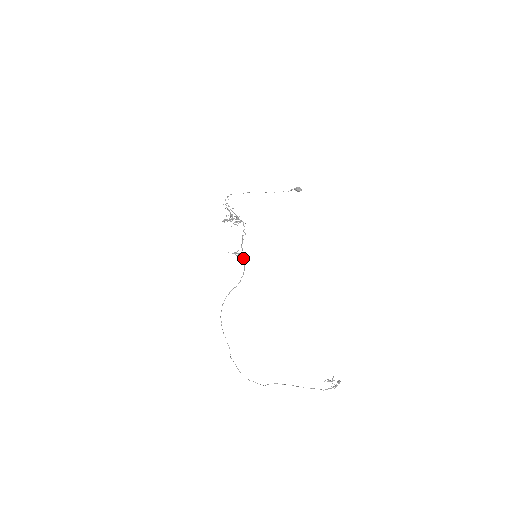
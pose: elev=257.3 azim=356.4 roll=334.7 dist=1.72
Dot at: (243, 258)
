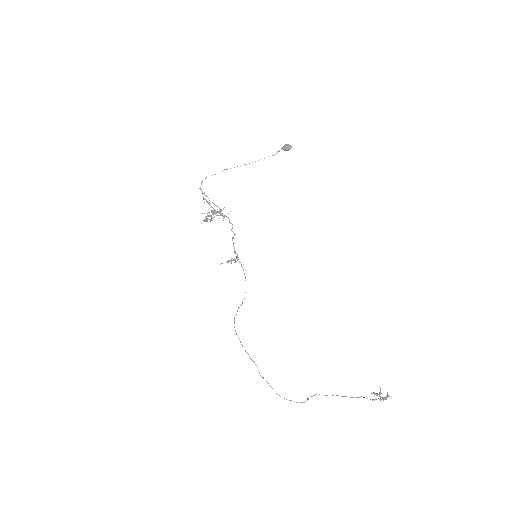
Dot at: (241, 265)
